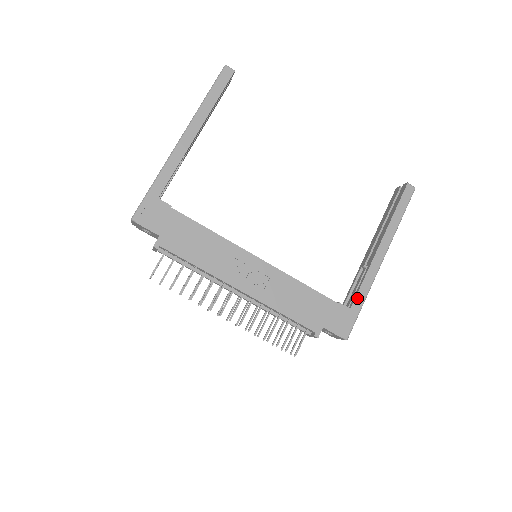
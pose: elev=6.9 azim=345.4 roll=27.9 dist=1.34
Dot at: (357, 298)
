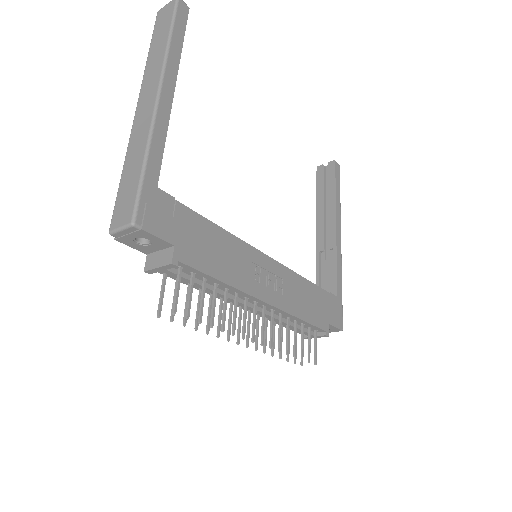
Dot at: (338, 284)
